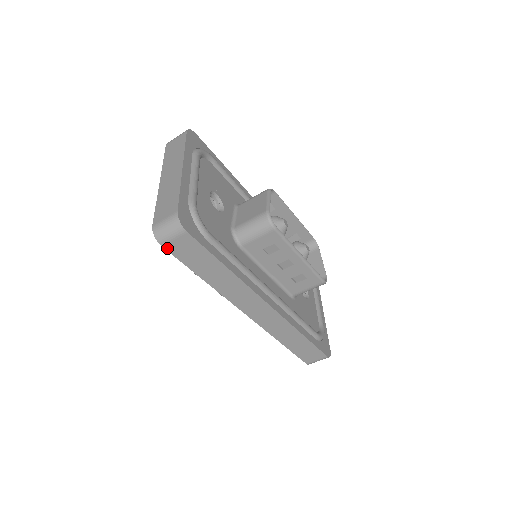
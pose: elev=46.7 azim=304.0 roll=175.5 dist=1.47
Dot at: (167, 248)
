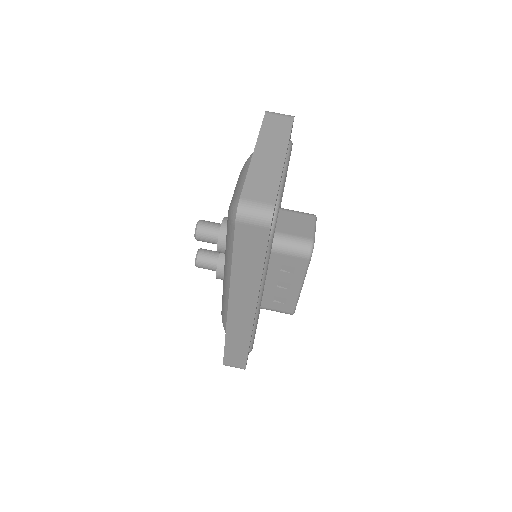
Dot at: (237, 226)
